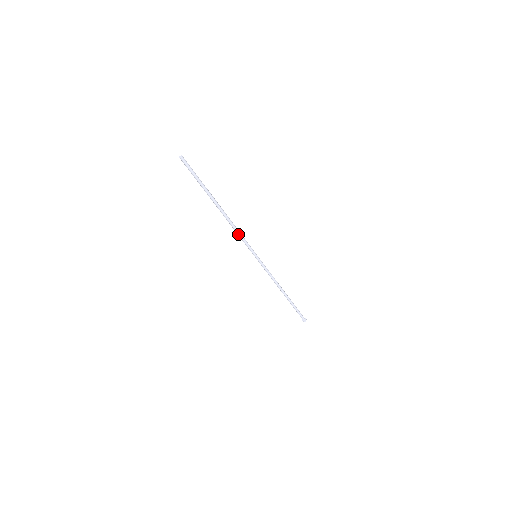
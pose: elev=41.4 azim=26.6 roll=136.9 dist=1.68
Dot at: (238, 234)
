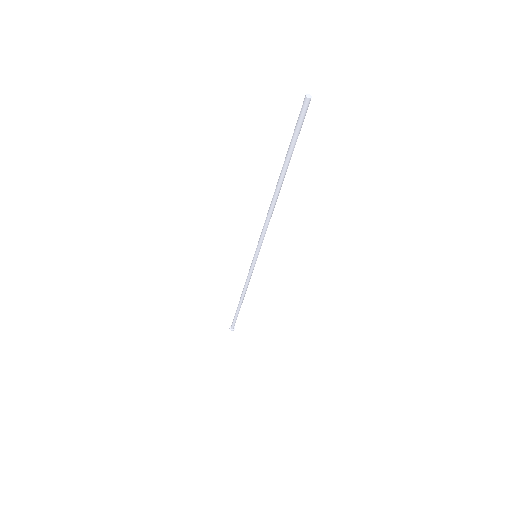
Dot at: (265, 226)
